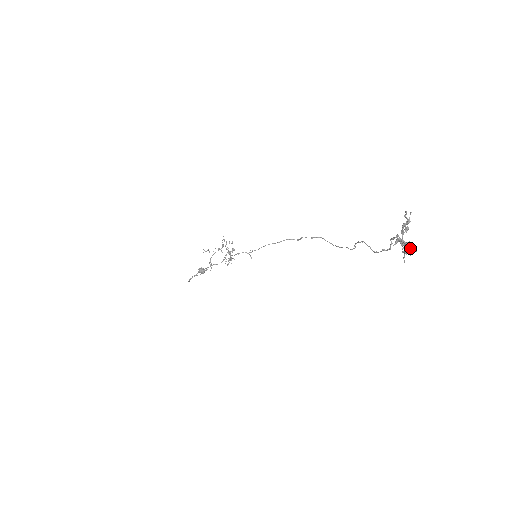
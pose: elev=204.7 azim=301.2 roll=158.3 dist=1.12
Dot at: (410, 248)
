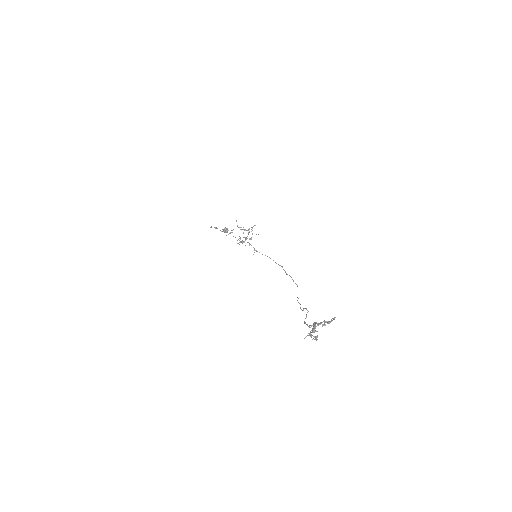
Dot at: (316, 336)
